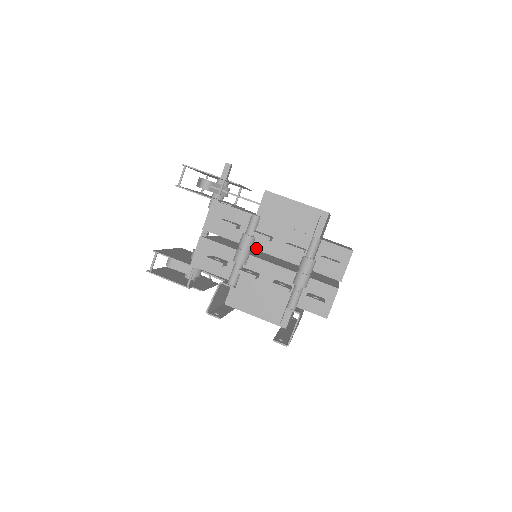
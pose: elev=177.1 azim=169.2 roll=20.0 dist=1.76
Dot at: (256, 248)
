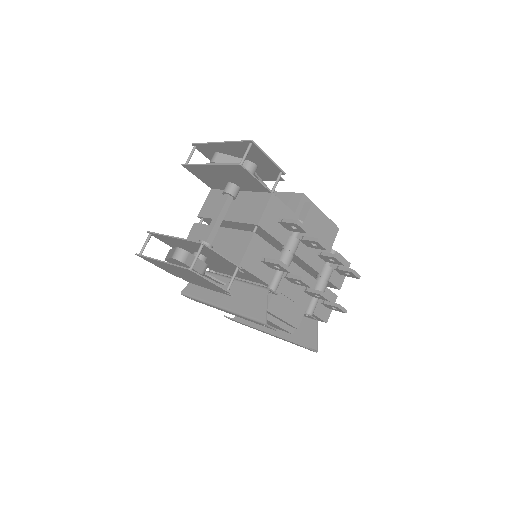
Dot at: (296, 253)
